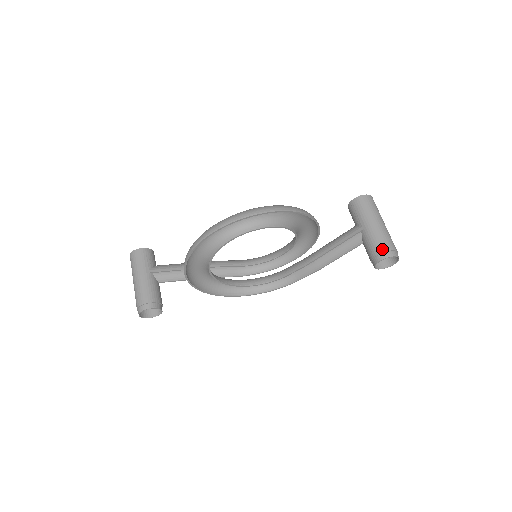
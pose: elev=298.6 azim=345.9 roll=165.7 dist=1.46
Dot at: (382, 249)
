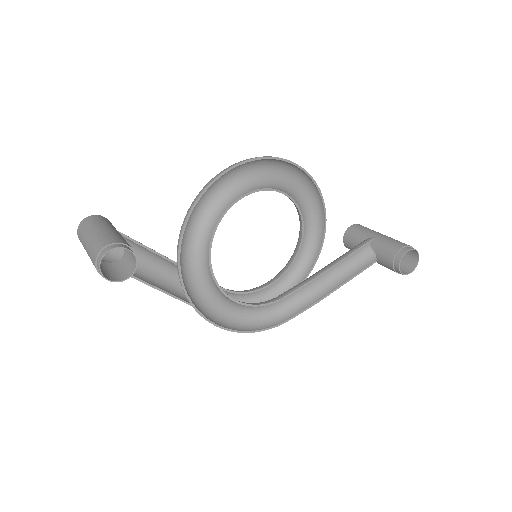
Dot at: (404, 244)
